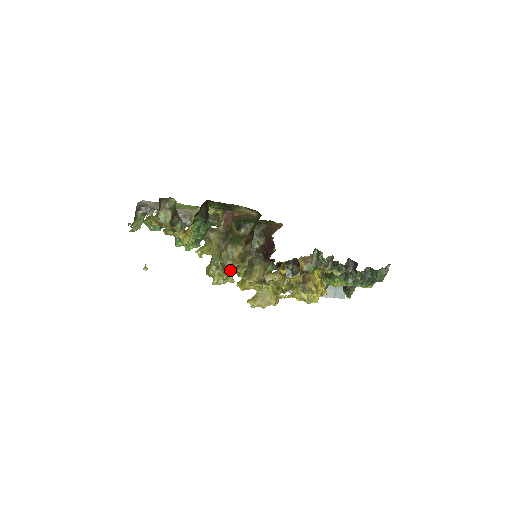
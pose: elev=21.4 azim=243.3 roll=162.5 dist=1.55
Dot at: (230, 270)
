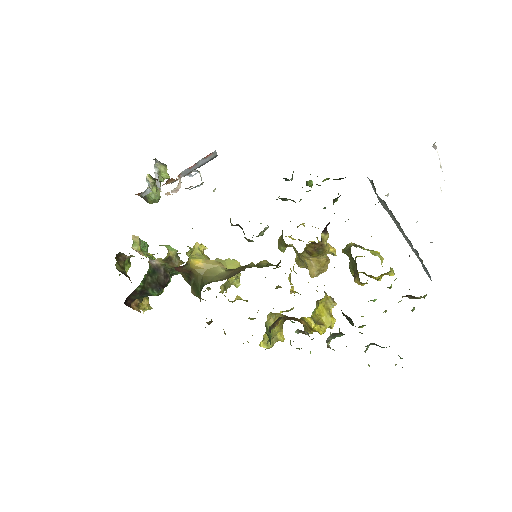
Dot at: occluded
